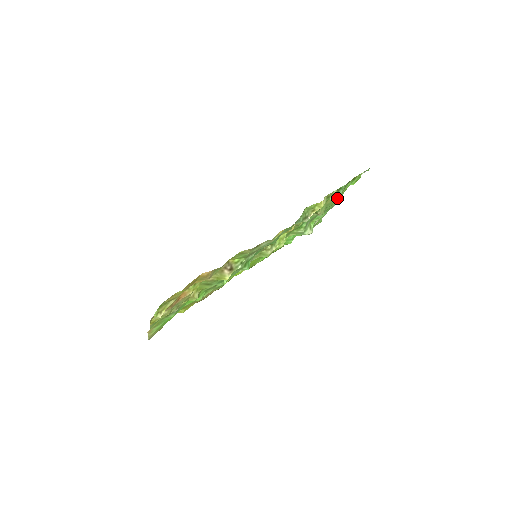
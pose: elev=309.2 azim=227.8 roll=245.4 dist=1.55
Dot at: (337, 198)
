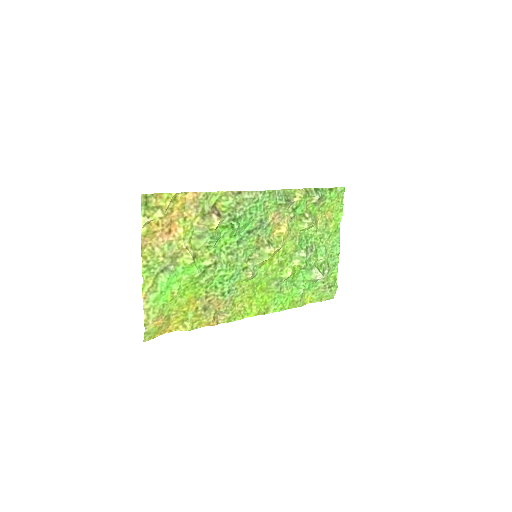
Dot at: (331, 228)
